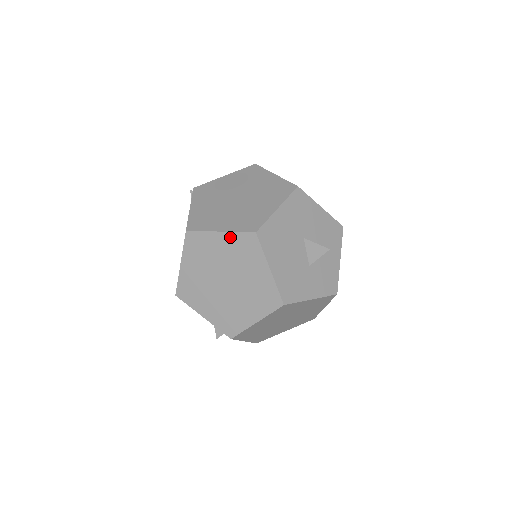
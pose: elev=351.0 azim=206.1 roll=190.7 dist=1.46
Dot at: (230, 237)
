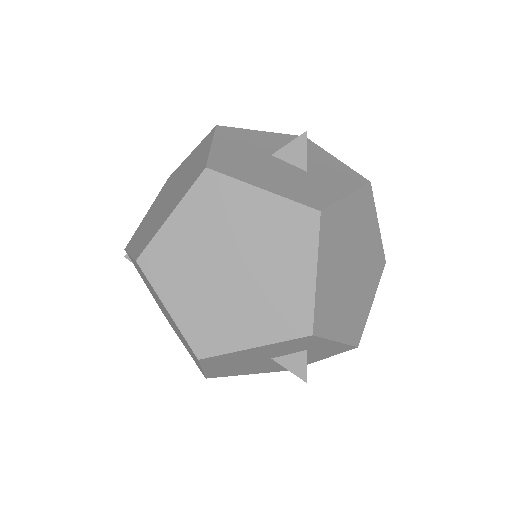
Dot at: (186, 207)
